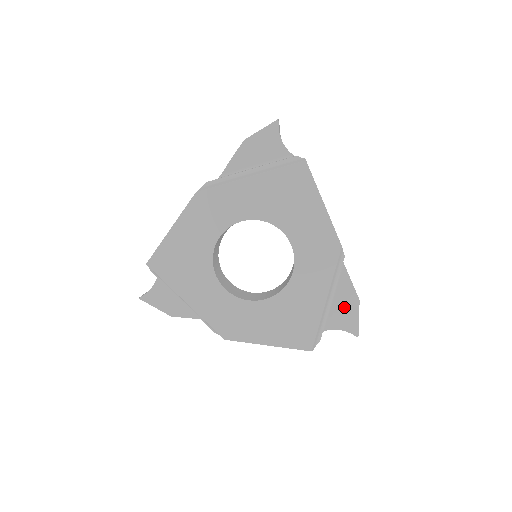
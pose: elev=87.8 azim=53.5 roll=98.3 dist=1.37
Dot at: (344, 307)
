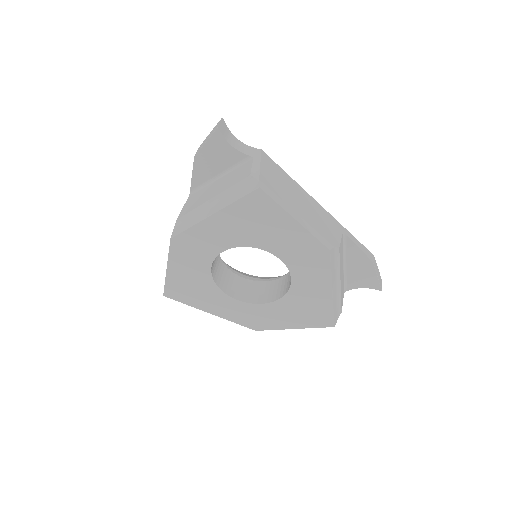
Dot at: (360, 270)
